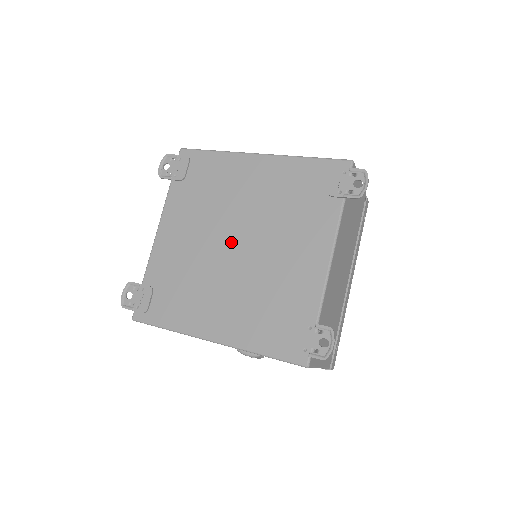
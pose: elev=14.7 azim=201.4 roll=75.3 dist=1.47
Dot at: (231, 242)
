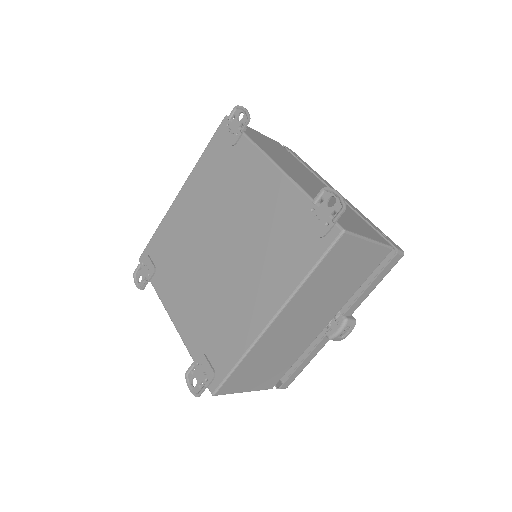
Dot at: (215, 252)
